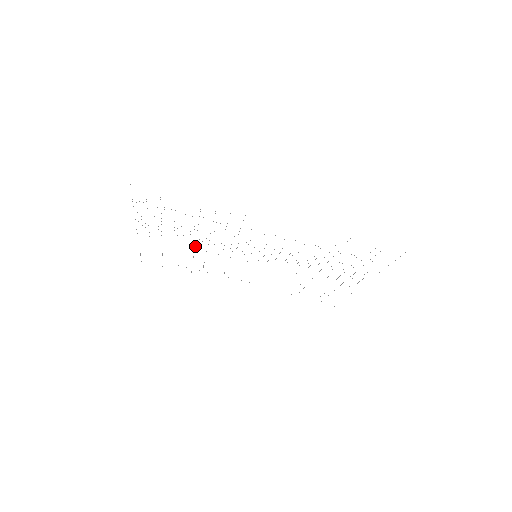
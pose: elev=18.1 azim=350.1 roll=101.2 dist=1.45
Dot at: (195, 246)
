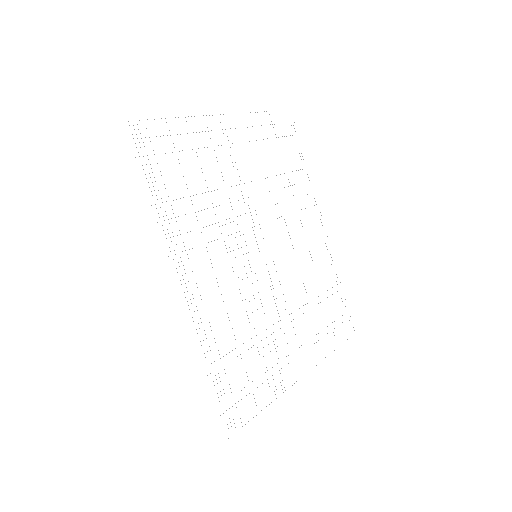
Dot at: (244, 183)
